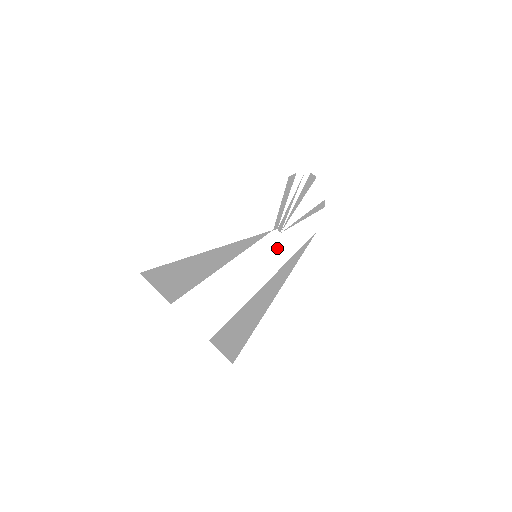
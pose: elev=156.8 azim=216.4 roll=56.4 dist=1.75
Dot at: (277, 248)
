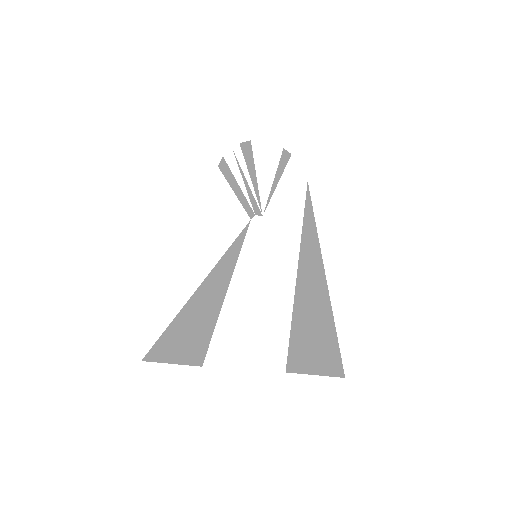
Dot at: (274, 231)
